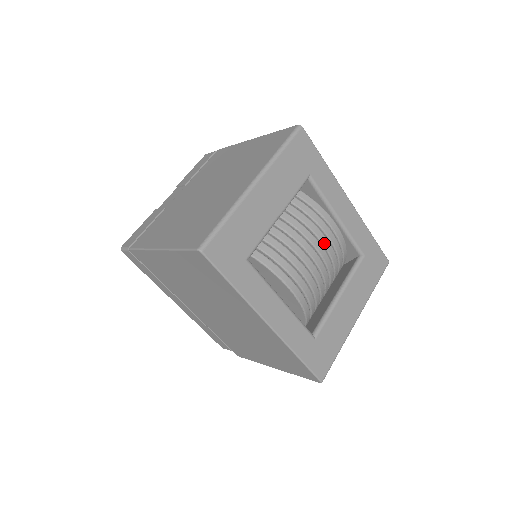
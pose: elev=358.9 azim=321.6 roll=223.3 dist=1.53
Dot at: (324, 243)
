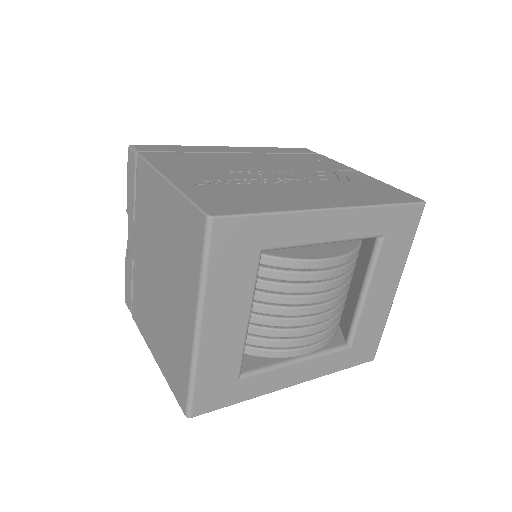
Dot at: (319, 290)
